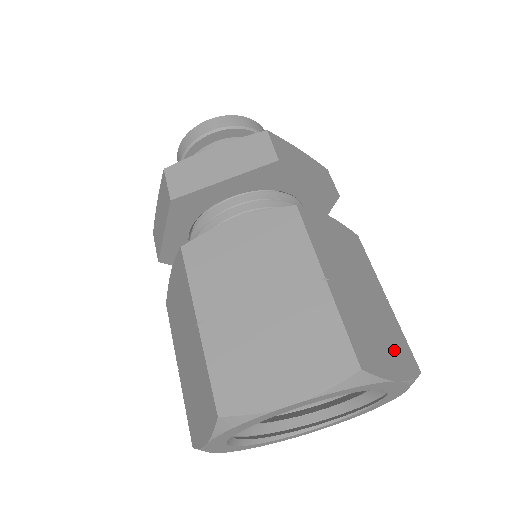
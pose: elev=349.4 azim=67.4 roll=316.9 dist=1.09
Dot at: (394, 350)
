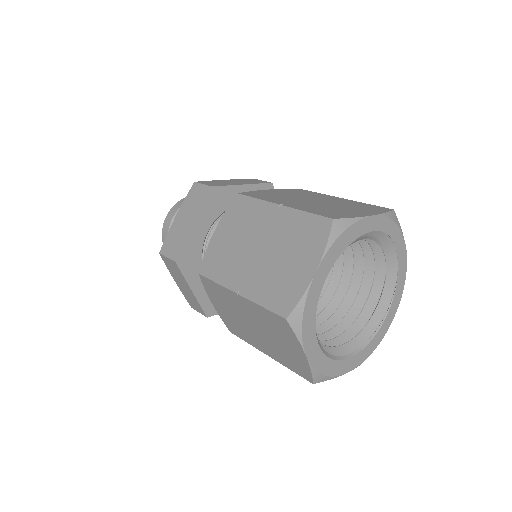
Dot at: occluded
